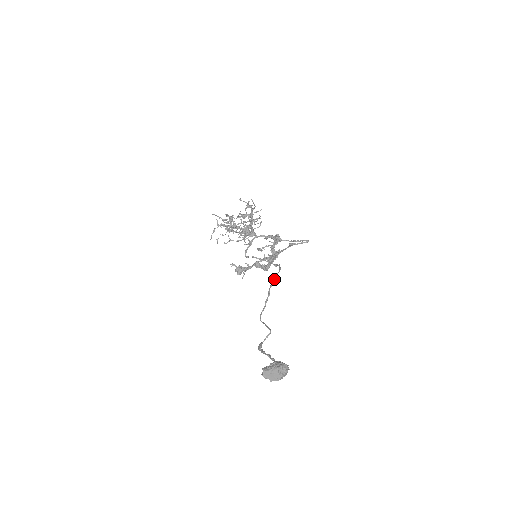
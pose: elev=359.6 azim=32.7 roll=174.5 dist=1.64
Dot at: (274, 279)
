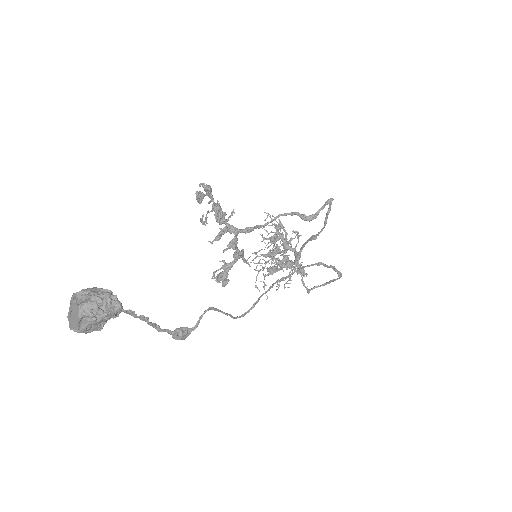
Dot at: (292, 272)
